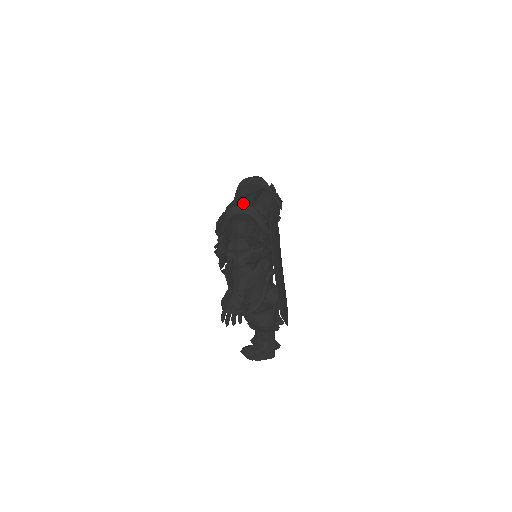
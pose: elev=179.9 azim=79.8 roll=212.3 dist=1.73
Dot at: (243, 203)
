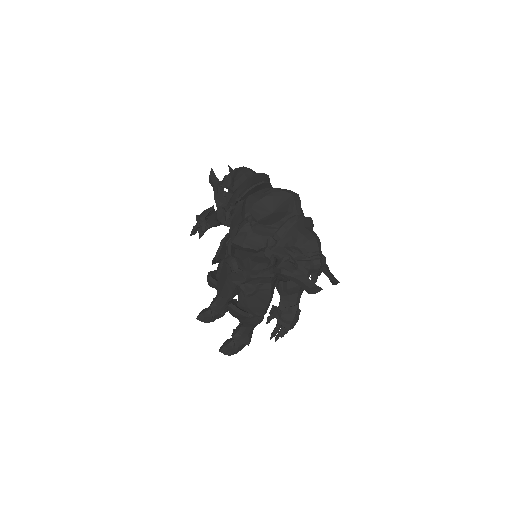
Dot at: (261, 206)
